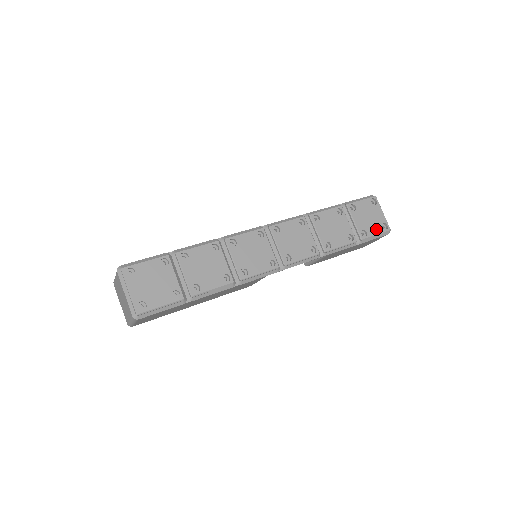
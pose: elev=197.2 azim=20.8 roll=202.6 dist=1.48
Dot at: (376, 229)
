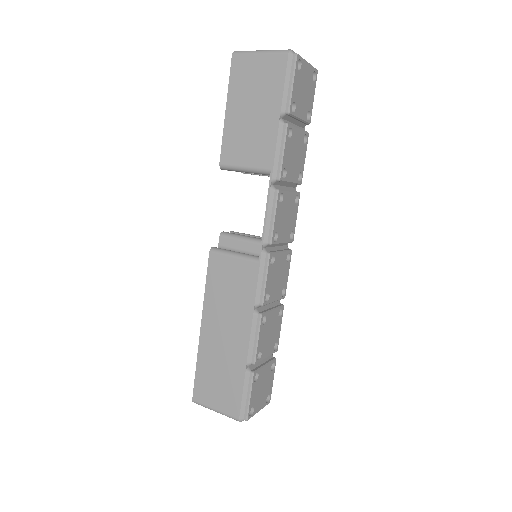
Dot at: (312, 93)
